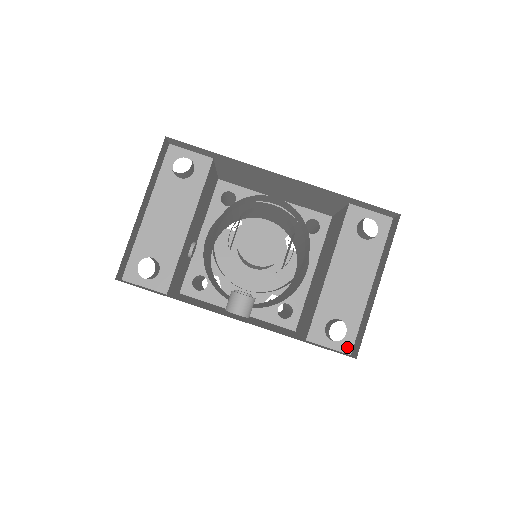
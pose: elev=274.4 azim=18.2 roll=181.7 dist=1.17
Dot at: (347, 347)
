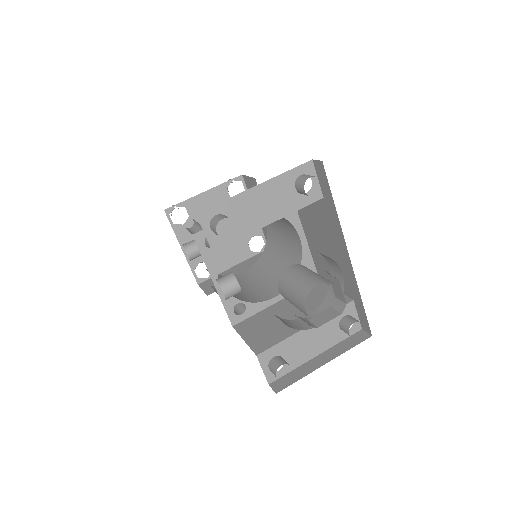
Dot at: (272, 378)
